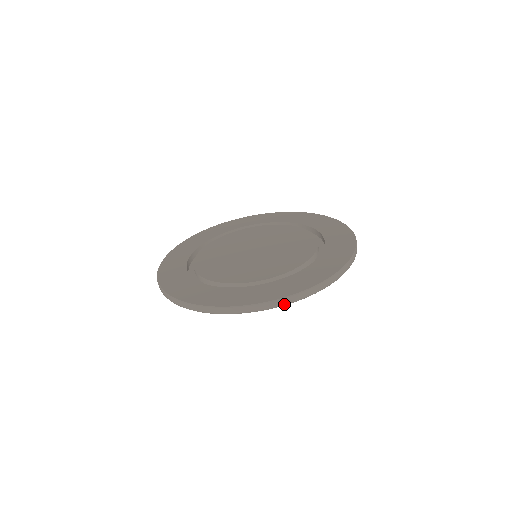
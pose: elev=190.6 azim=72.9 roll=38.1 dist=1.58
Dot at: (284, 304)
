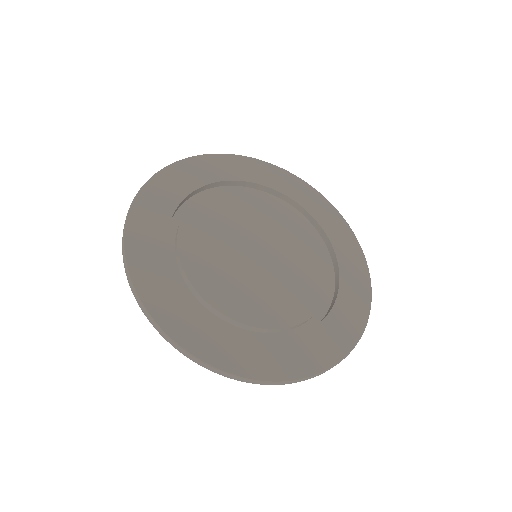
Dot at: occluded
